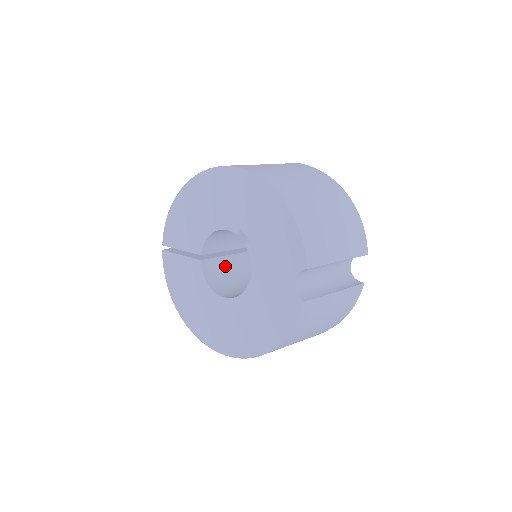
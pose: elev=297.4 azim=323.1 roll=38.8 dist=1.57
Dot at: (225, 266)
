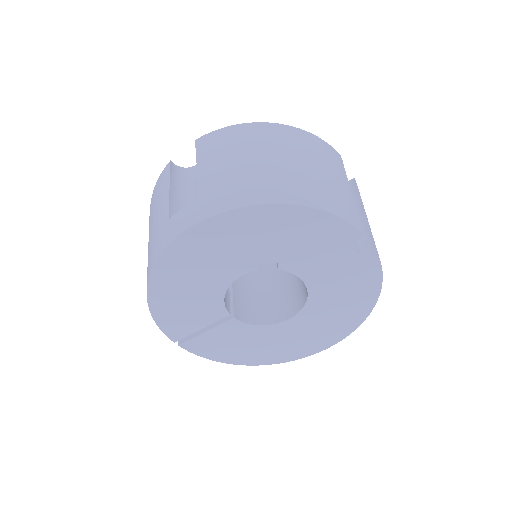
Dot at: (242, 292)
